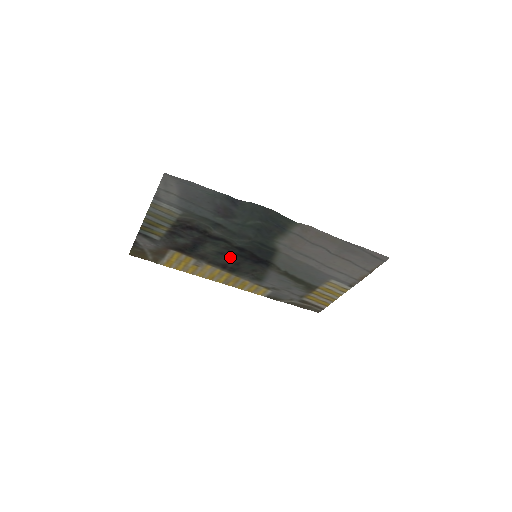
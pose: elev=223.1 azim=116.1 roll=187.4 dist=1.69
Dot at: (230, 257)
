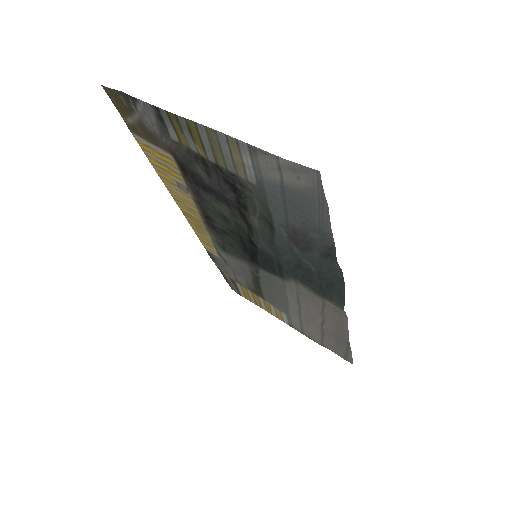
Dot at: (229, 227)
